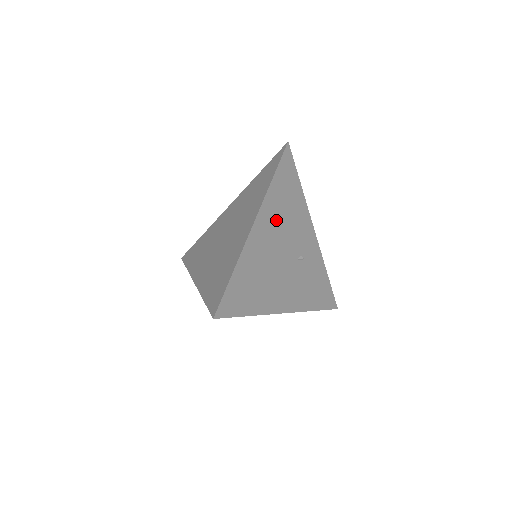
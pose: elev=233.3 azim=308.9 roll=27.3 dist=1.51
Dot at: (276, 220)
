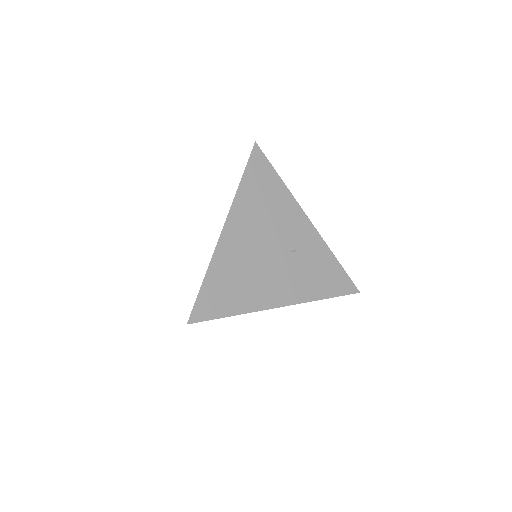
Dot at: (252, 220)
